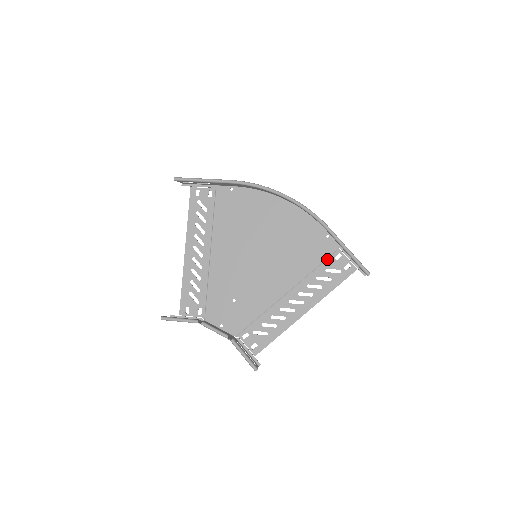
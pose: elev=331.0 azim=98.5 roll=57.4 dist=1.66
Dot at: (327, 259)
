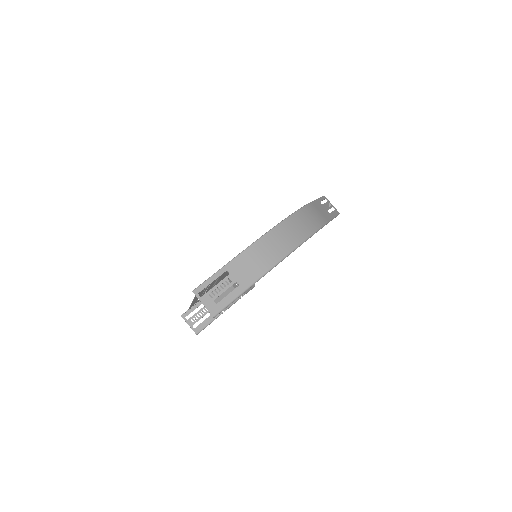
Dot at: occluded
